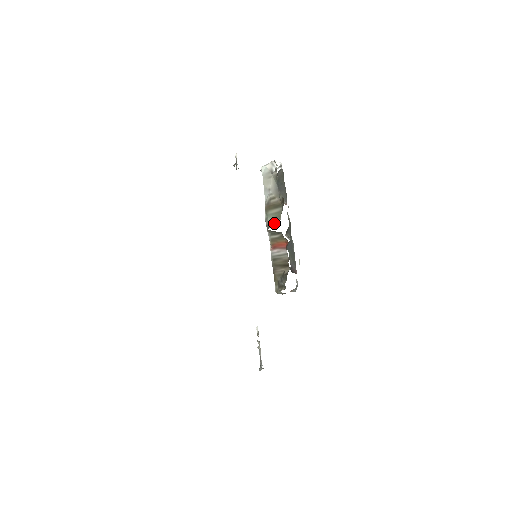
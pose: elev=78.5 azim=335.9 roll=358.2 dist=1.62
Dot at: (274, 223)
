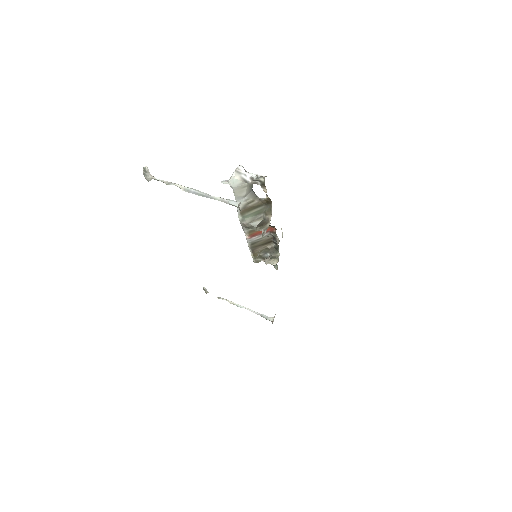
Dot at: (256, 220)
